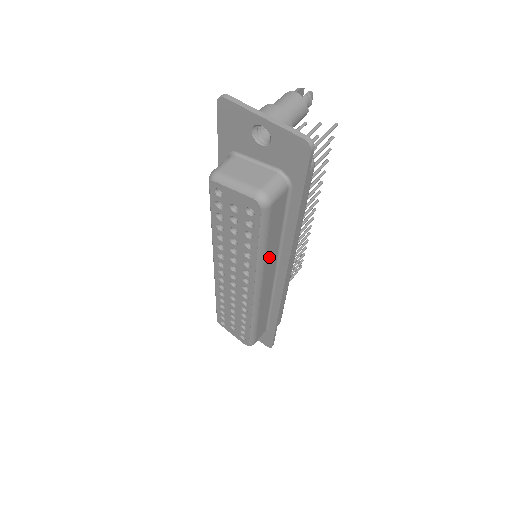
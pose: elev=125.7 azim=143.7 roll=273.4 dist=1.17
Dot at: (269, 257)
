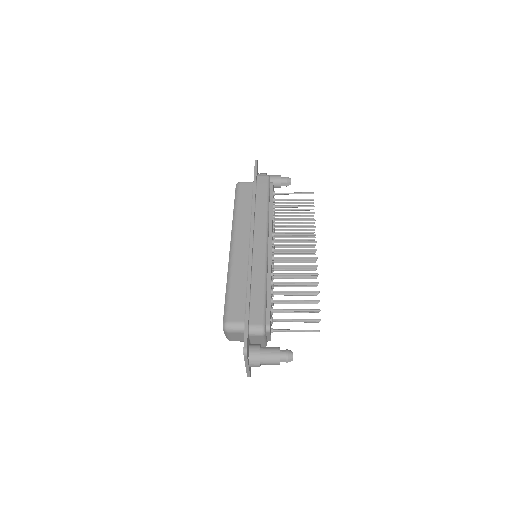
Dot at: (241, 218)
